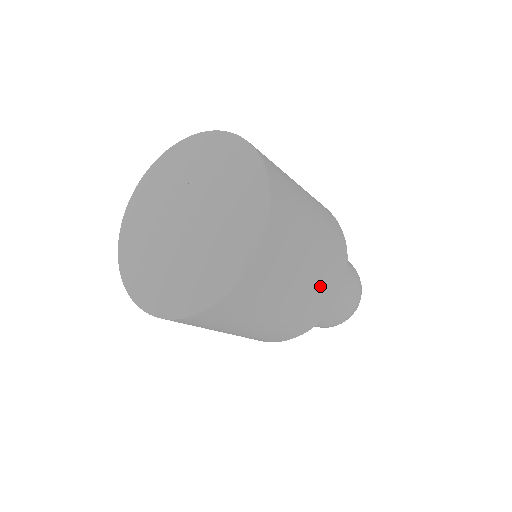
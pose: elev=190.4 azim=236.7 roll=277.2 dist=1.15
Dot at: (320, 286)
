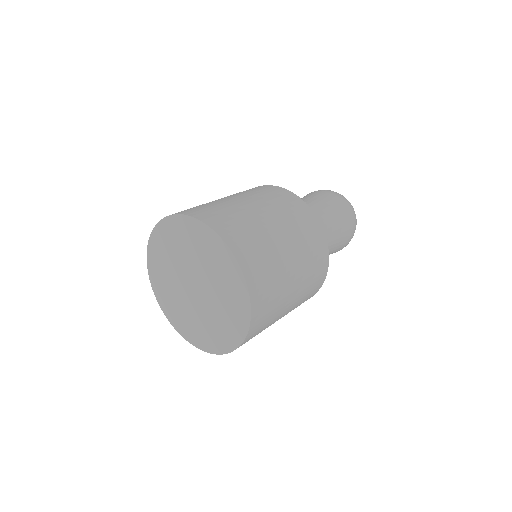
Dot at: (306, 249)
